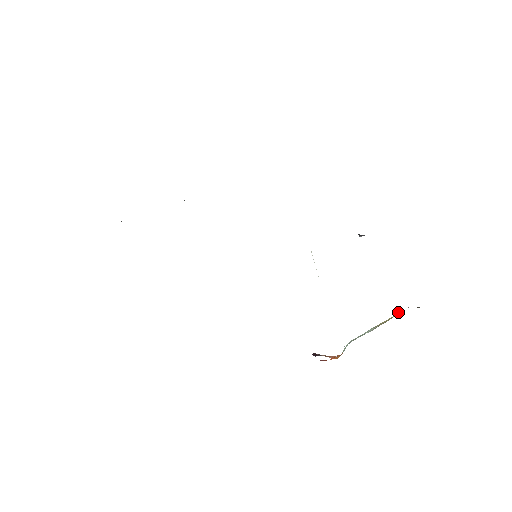
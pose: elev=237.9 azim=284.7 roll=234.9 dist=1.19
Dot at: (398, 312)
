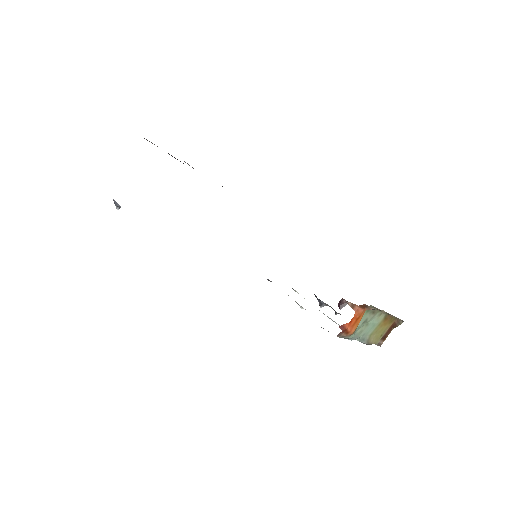
Dot at: (379, 343)
